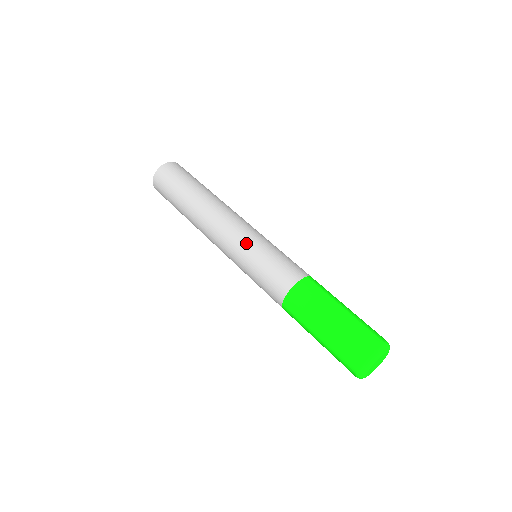
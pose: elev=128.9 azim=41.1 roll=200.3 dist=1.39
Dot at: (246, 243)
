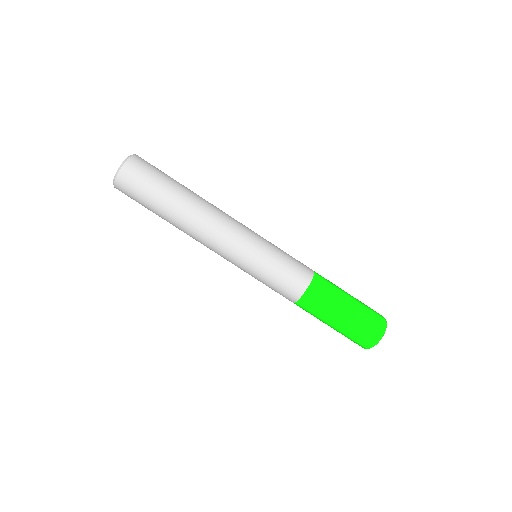
Dot at: (255, 247)
